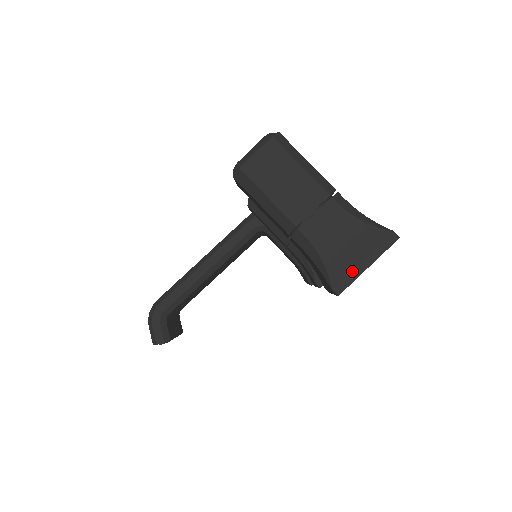
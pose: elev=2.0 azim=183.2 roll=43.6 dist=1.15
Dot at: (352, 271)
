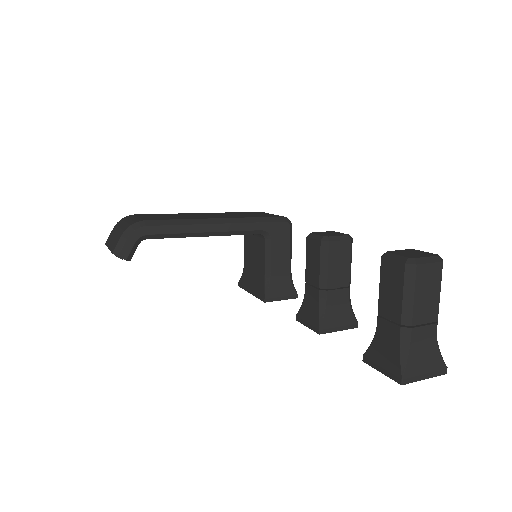
Dot at: (418, 376)
